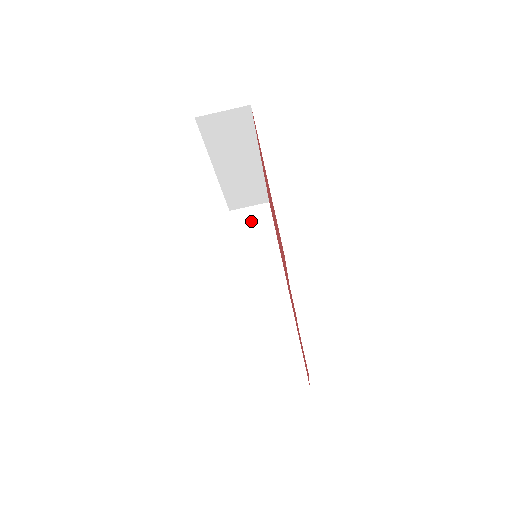
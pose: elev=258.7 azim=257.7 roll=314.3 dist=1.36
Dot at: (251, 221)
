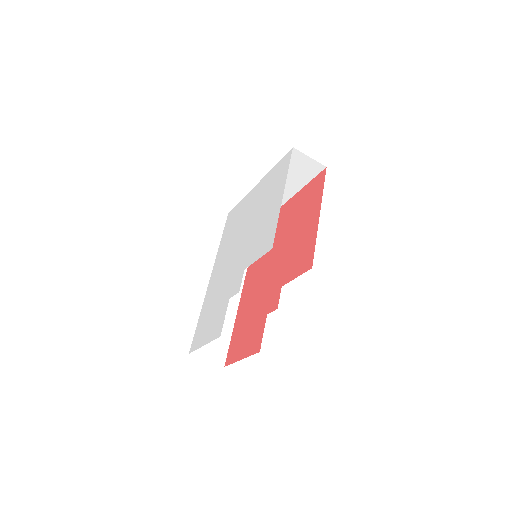
Dot at: occluded
